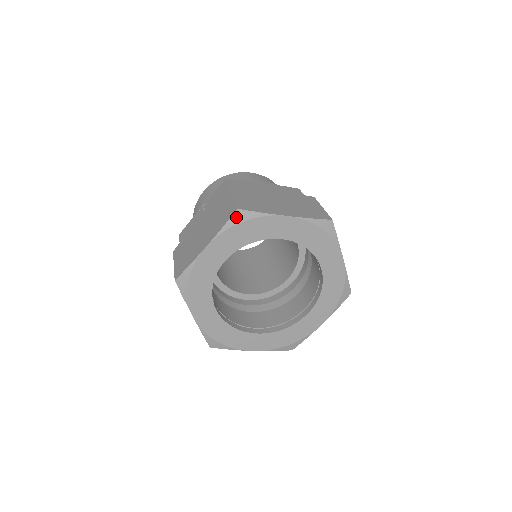
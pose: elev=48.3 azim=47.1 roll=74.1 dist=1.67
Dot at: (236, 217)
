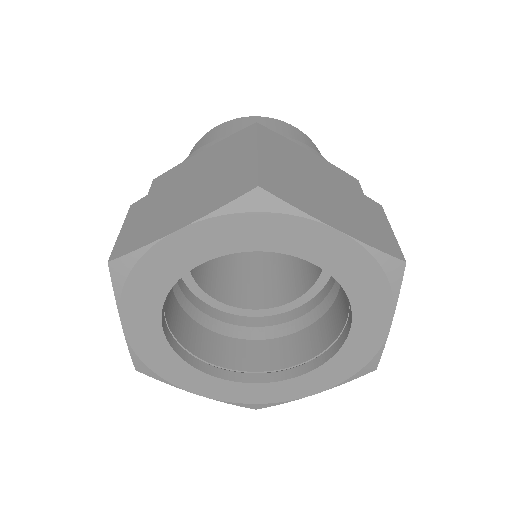
Dot at: (116, 273)
